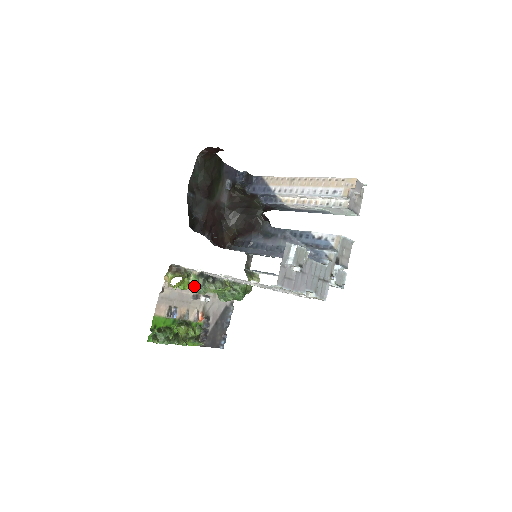
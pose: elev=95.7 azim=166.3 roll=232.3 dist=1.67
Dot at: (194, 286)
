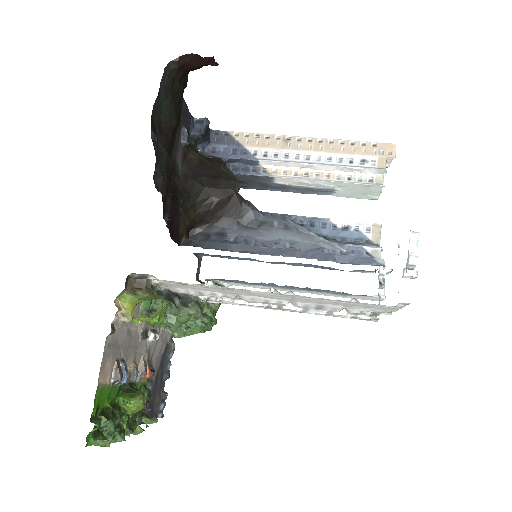
Dot at: (145, 314)
